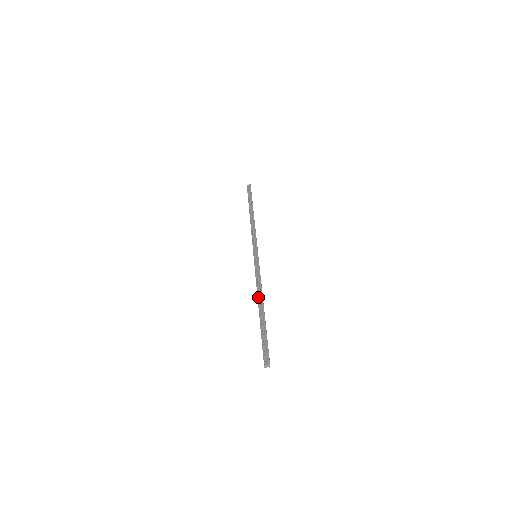
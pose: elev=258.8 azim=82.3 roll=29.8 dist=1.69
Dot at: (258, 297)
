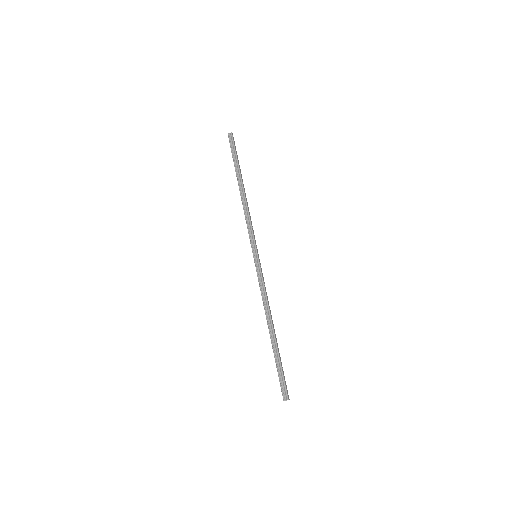
Dot at: (267, 318)
